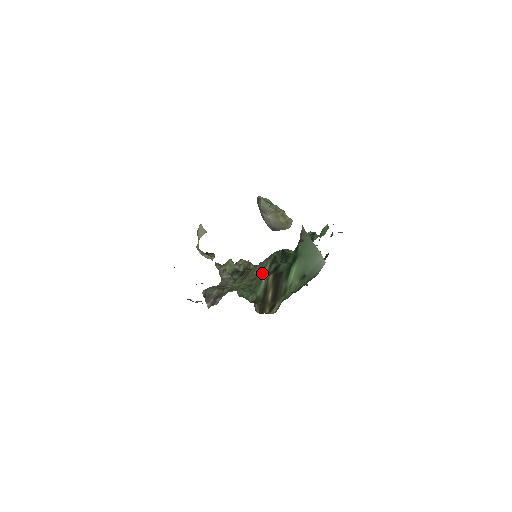
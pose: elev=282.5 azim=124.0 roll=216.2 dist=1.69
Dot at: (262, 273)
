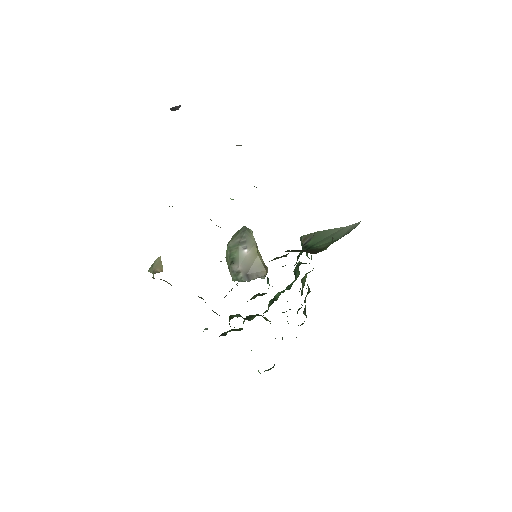
Dot at: occluded
